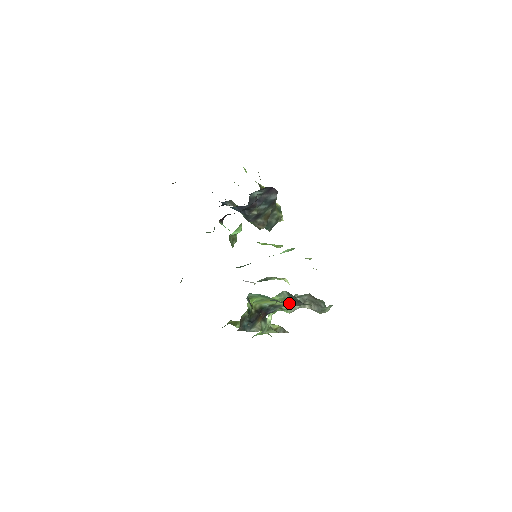
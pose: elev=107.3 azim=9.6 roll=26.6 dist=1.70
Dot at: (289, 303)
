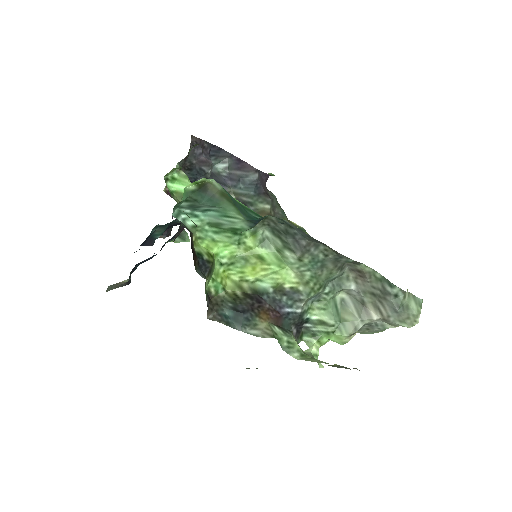
Dot at: (290, 259)
